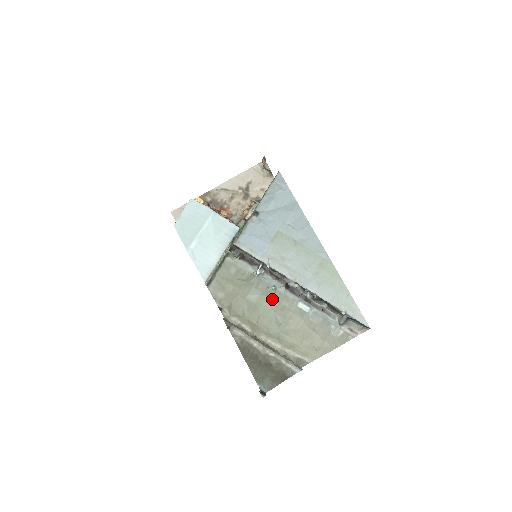
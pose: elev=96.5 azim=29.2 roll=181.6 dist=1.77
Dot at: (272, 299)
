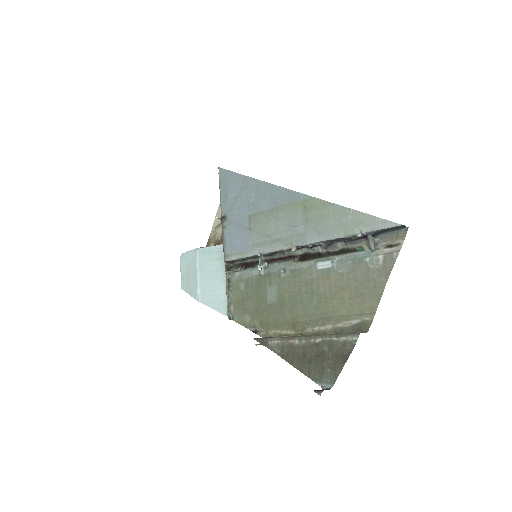
Dot at: (290, 283)
